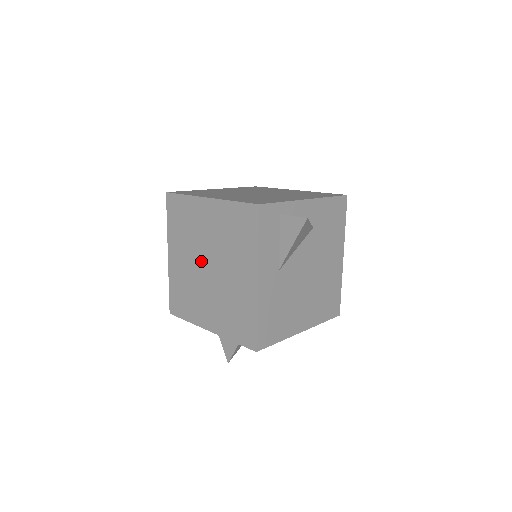
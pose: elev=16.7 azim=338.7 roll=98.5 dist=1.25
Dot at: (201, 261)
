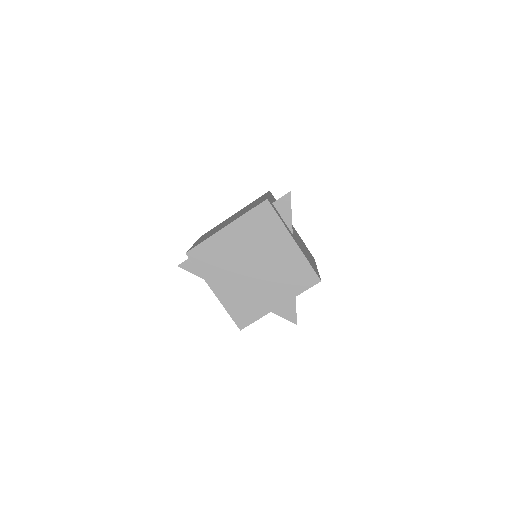
Dot at: (245, 269)
